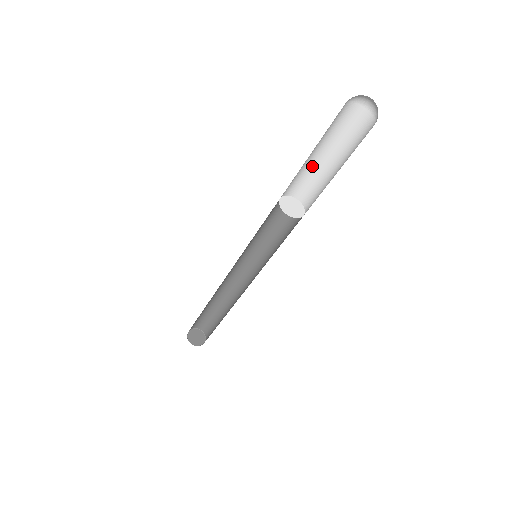
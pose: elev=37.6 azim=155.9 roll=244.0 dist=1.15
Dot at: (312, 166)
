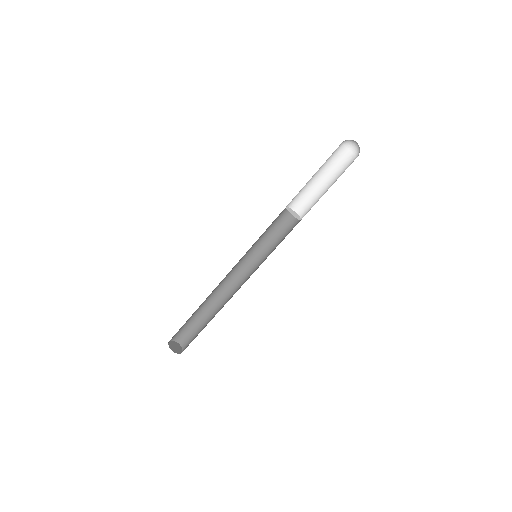
Dot at: (310, 186)
